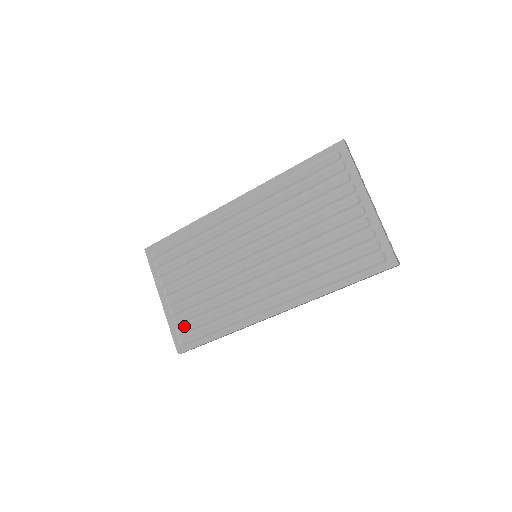
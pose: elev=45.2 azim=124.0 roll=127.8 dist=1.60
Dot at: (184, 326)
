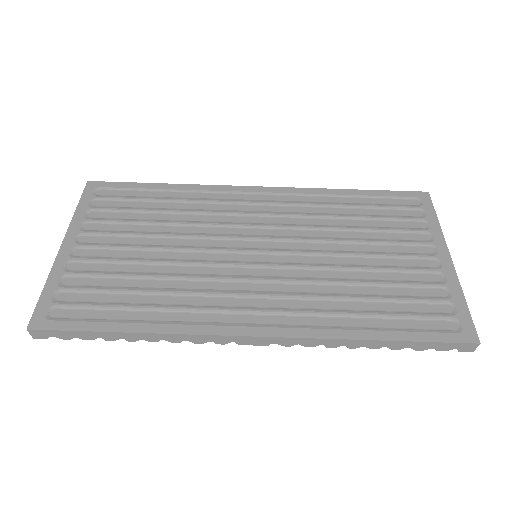
Dot at: (74, 292)
